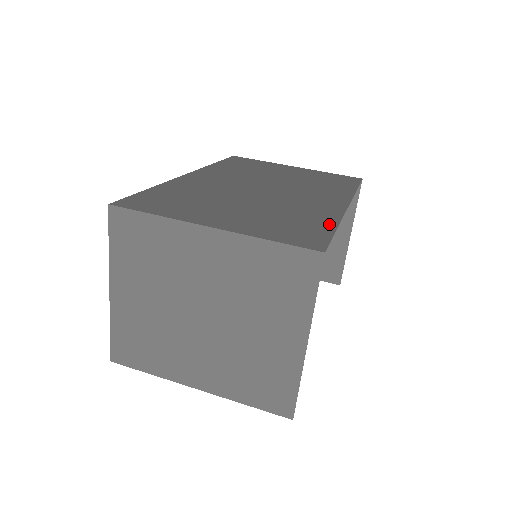
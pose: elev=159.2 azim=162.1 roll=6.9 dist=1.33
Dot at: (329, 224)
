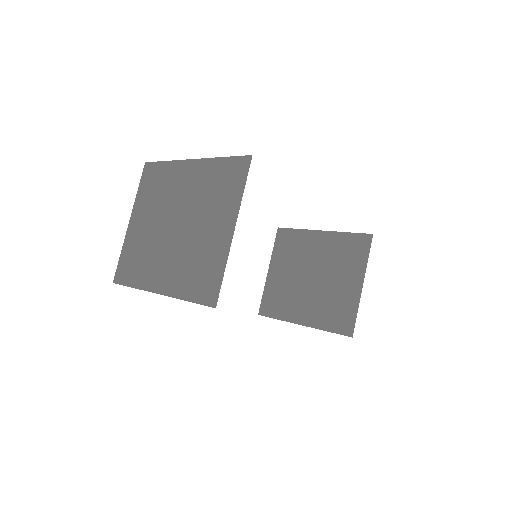
Dot at: occluded
